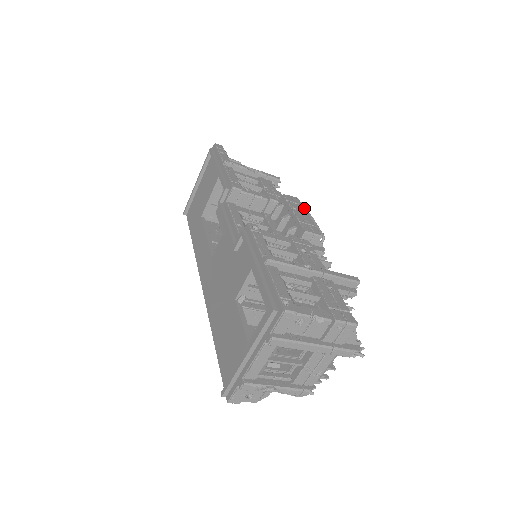
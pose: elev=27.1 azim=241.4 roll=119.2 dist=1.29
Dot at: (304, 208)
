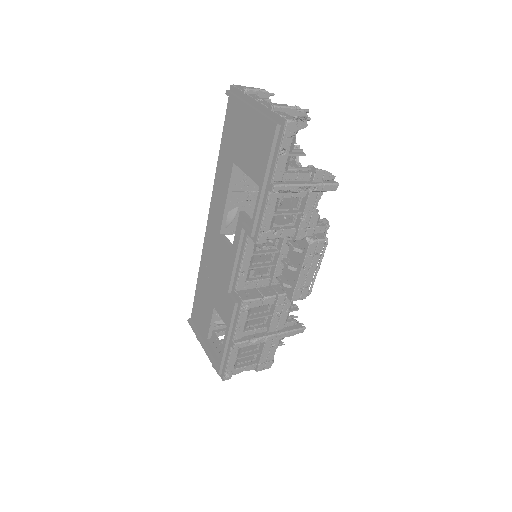
Dot at: occluded
